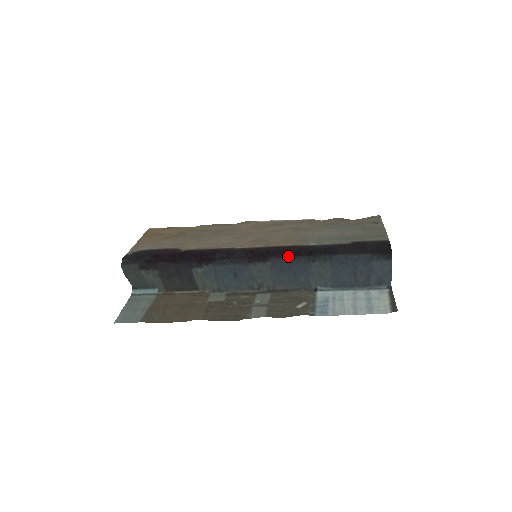
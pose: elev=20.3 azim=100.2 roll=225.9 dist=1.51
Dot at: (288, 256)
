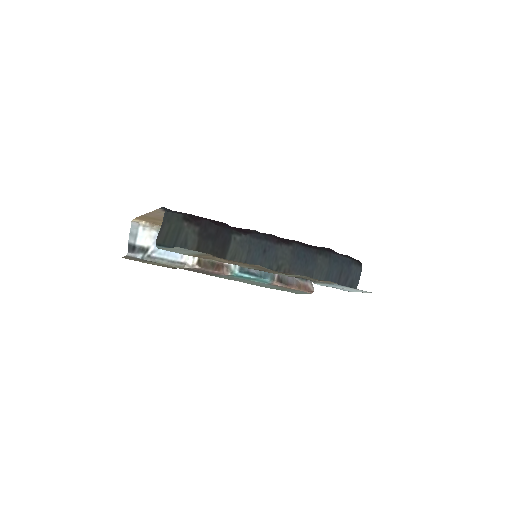
Dot at: (304, 246)
